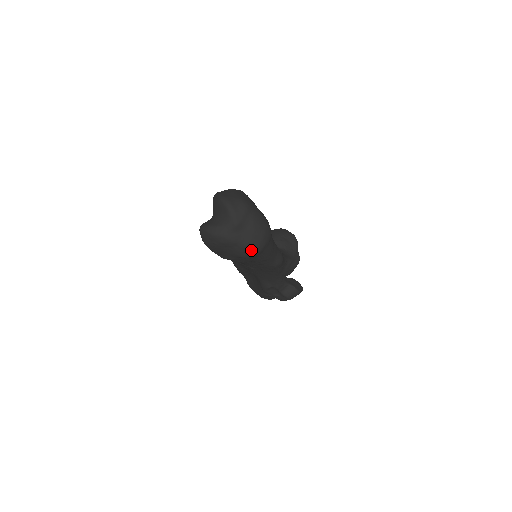
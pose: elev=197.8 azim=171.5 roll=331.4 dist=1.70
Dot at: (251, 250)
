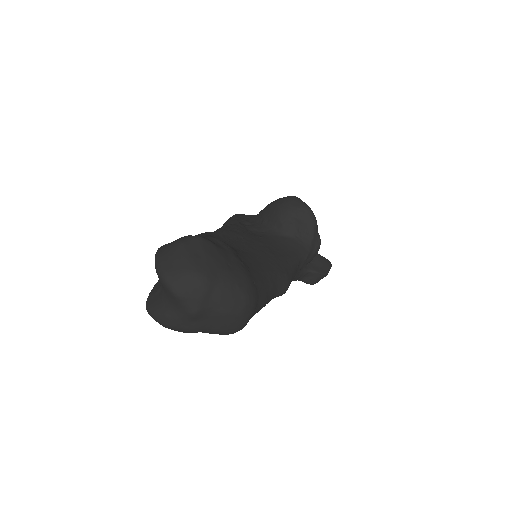
Dot at: (227, 333)
